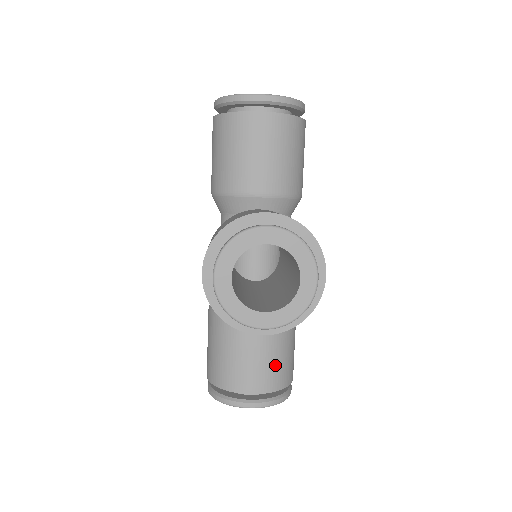
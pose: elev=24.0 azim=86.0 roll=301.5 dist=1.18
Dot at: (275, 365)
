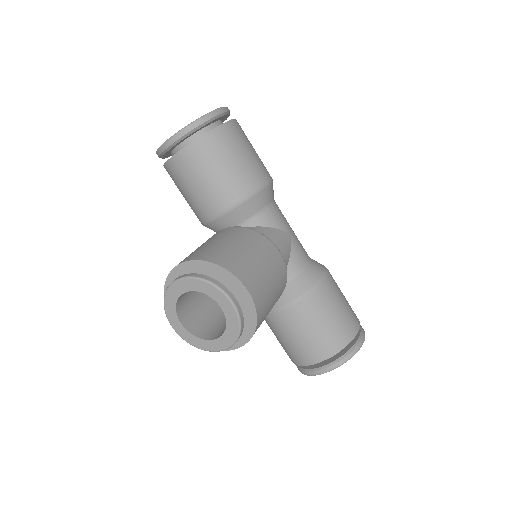
Dot at: (319, 336)
